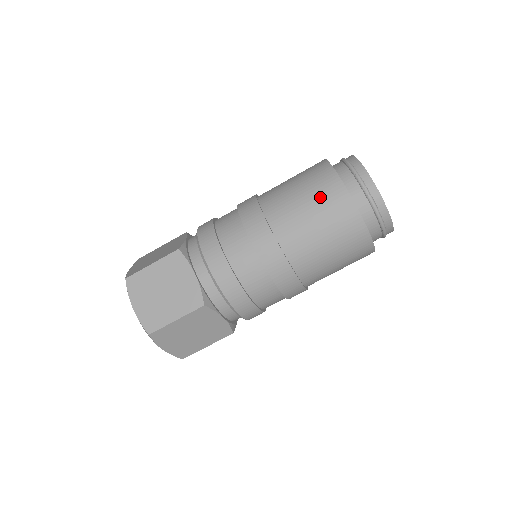
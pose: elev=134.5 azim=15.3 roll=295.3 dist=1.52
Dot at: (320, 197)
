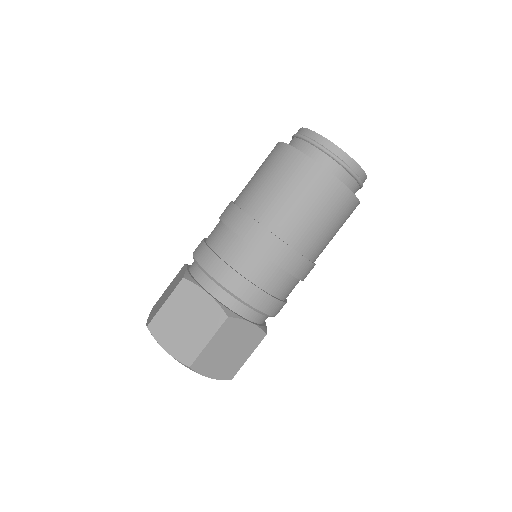
Dot at: occluded
